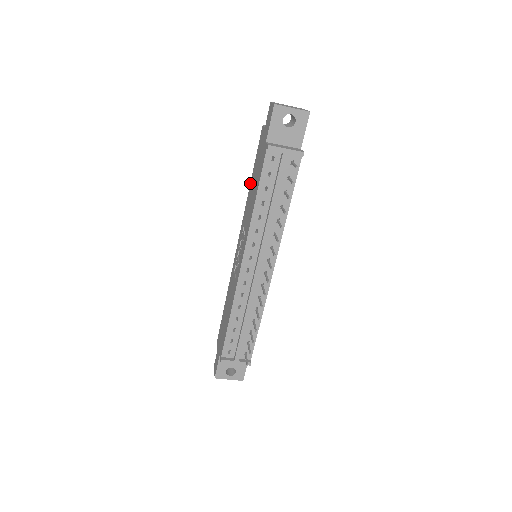
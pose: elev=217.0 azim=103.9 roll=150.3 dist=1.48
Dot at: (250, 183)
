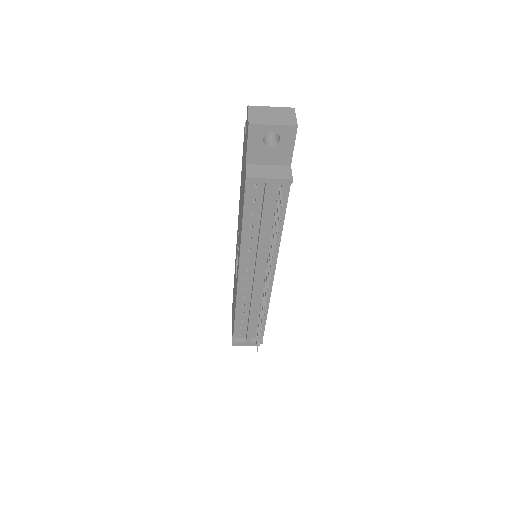
Dot at: occluded
